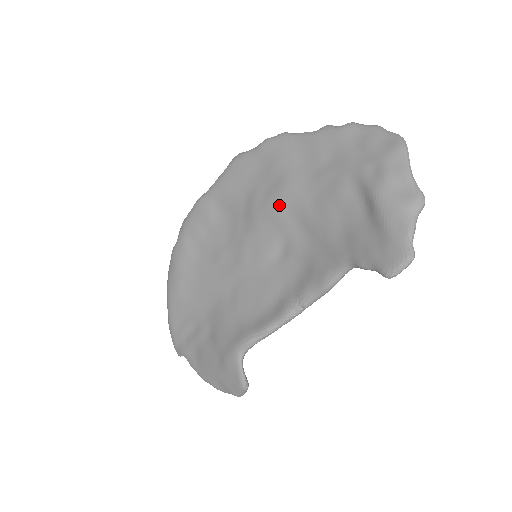
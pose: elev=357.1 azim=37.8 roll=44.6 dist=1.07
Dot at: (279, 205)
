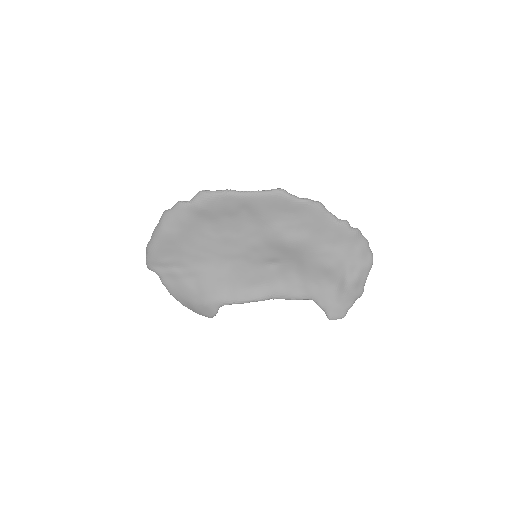
Dot at: (293, 247)
